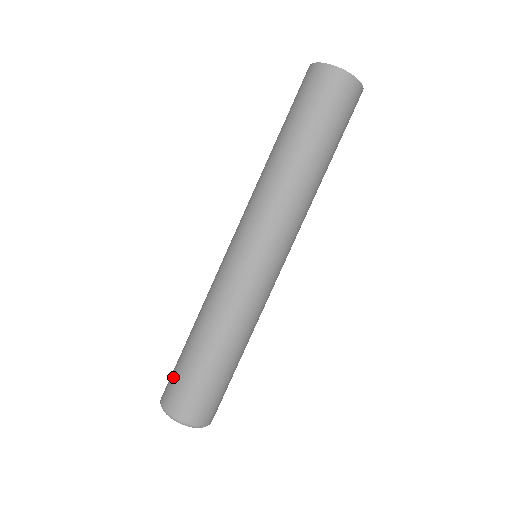
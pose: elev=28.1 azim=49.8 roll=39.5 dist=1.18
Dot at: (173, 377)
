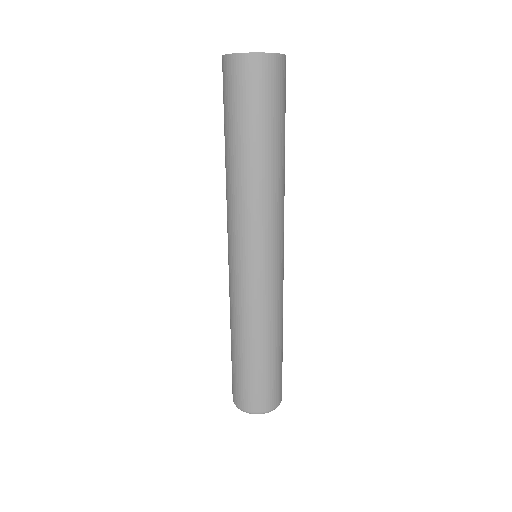
Dot at: occluded
